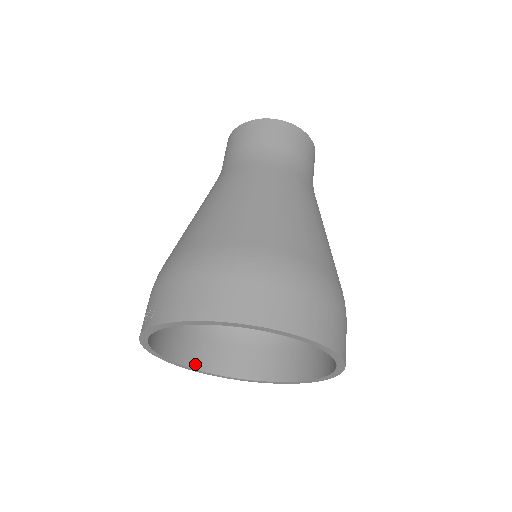
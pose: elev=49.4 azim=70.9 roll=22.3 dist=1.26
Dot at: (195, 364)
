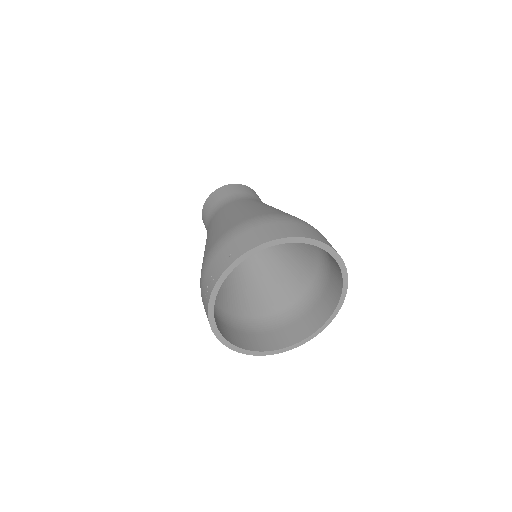
Dot at: (231, 341)
